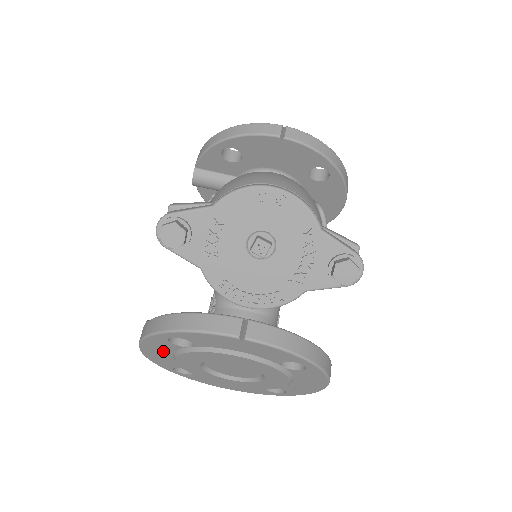
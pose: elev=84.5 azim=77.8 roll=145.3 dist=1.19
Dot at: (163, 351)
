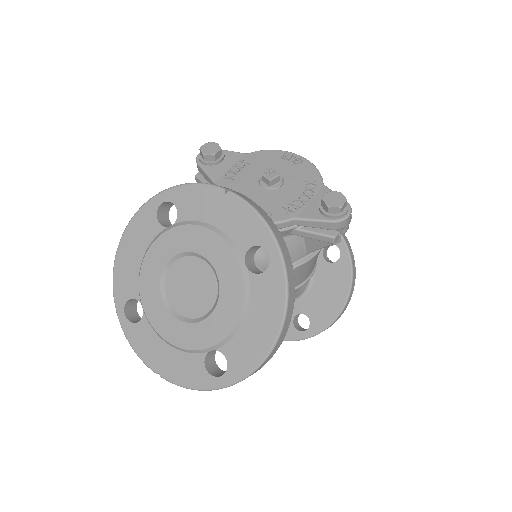
Dot at: (139, 246)
